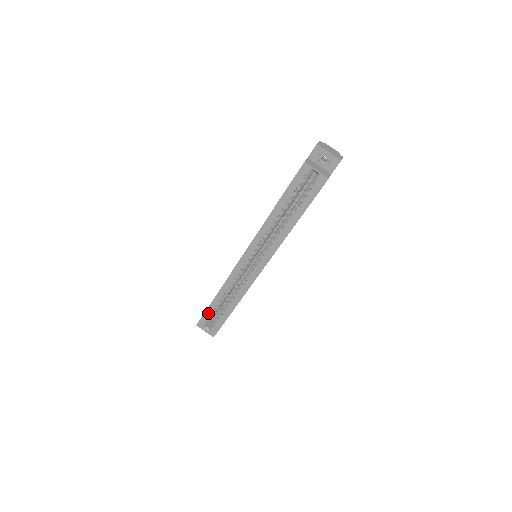
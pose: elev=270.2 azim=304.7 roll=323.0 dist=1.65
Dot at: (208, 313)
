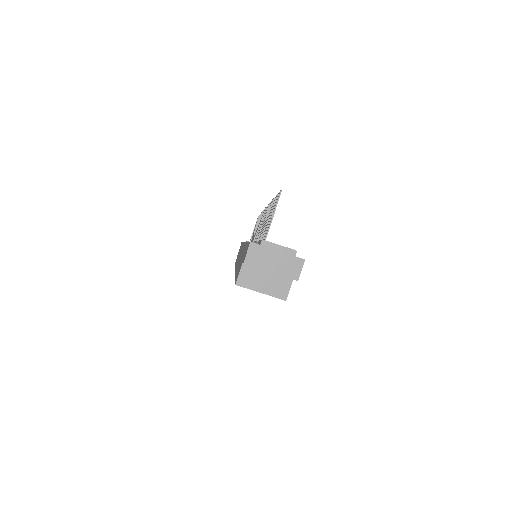
Dot at: occluded
